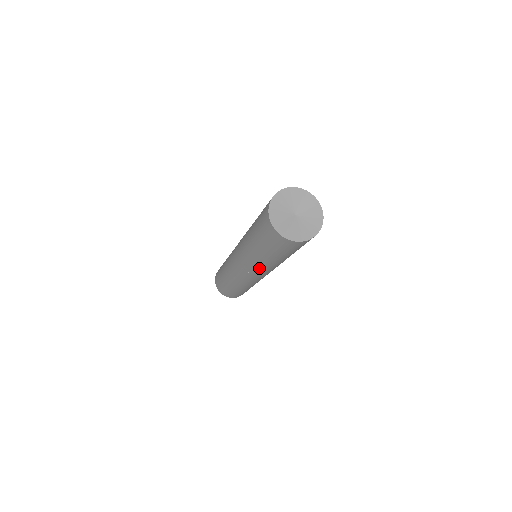
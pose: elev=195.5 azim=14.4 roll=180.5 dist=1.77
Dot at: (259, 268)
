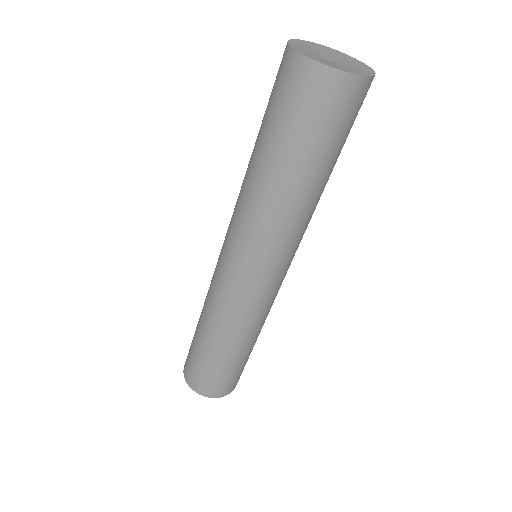
Dot at: (281, 235)
